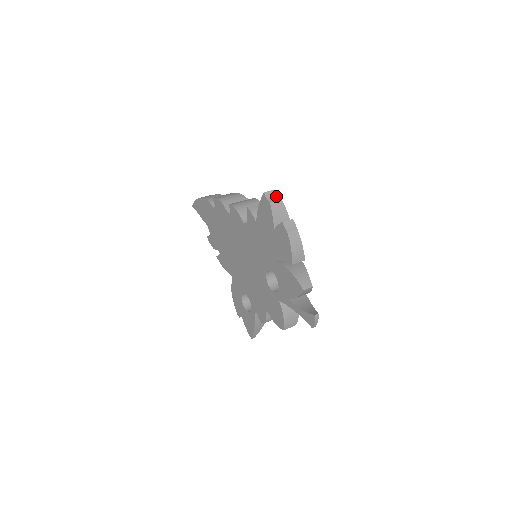
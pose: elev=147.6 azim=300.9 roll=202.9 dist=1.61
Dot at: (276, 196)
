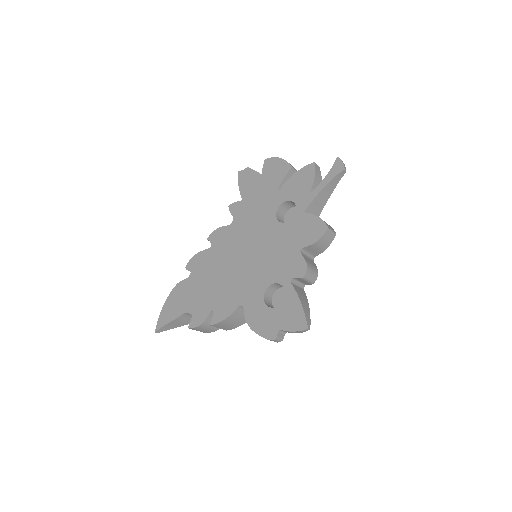
Dot at: occluded
